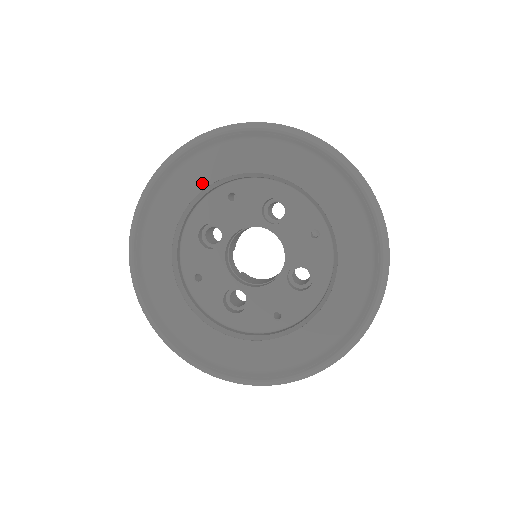
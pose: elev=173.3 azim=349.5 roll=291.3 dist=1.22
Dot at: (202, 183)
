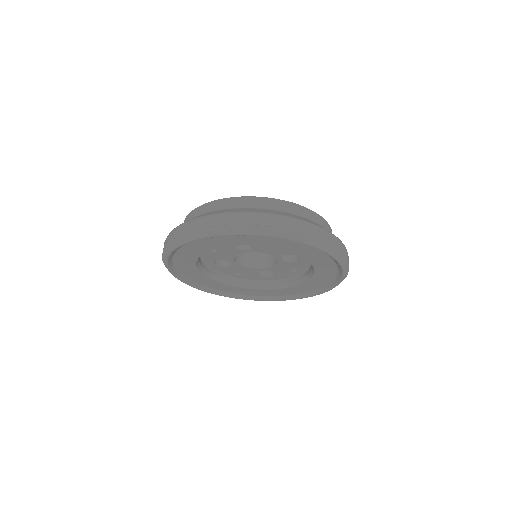
Dot at: (192, 261)
